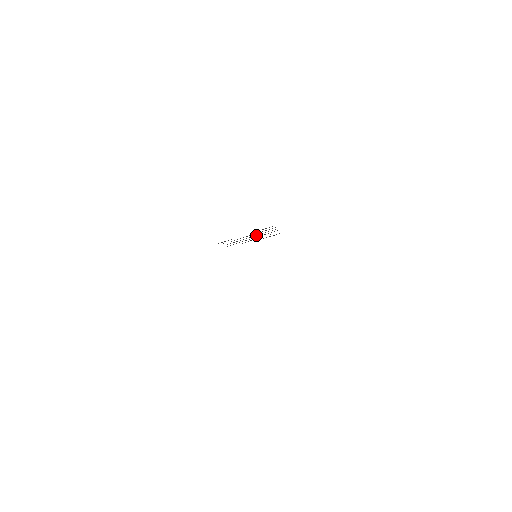
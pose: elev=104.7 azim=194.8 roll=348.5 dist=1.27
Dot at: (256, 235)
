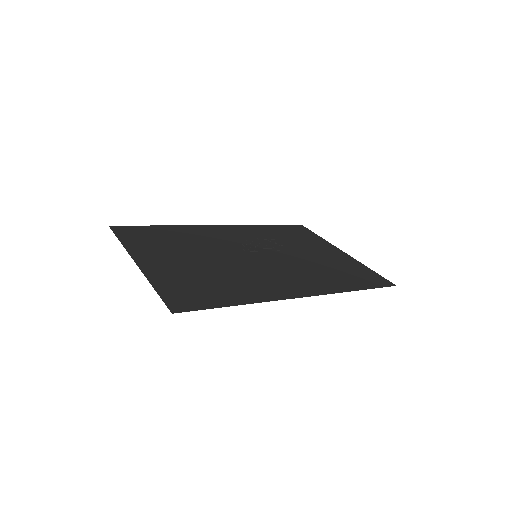
Dot at: (269, 246)
